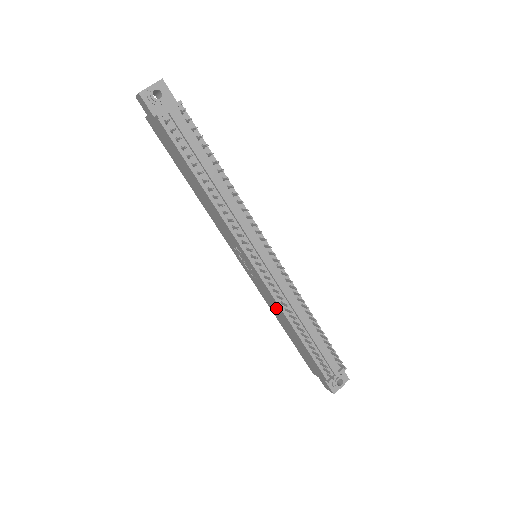
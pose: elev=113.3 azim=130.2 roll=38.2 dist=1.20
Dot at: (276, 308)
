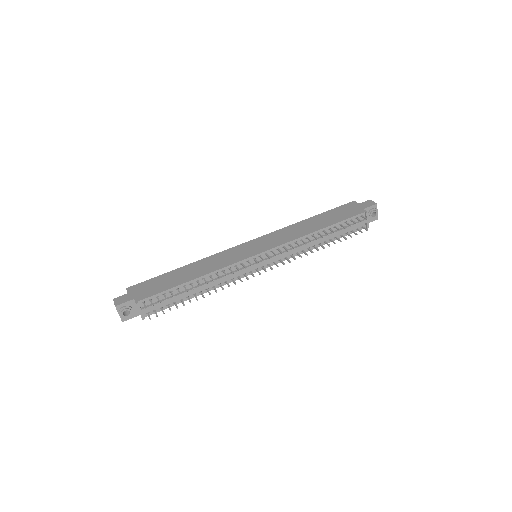
Dot at: occluded
